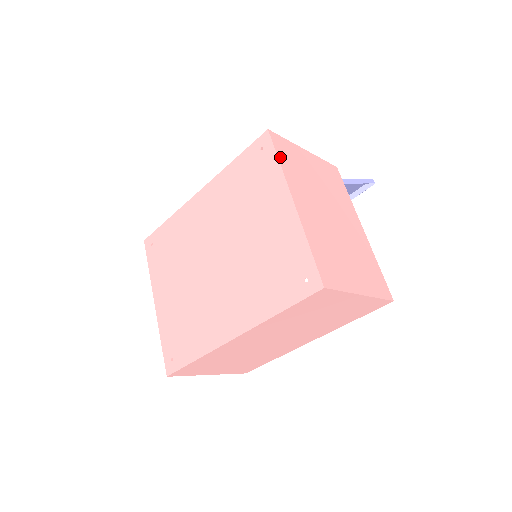
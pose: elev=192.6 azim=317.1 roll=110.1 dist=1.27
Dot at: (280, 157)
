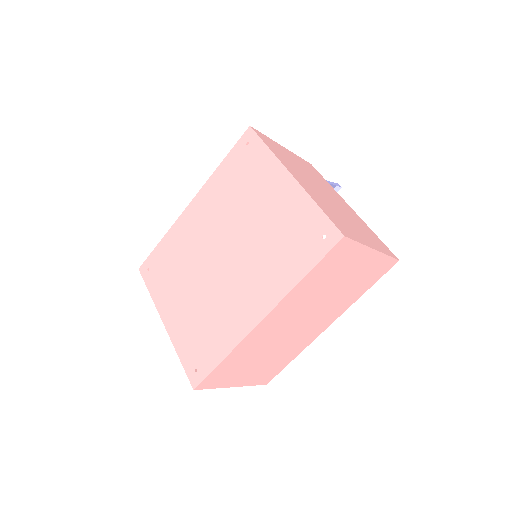
Dot at: (267, 145)
